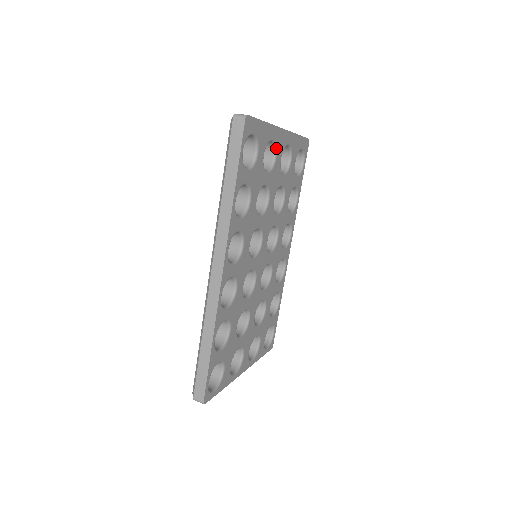
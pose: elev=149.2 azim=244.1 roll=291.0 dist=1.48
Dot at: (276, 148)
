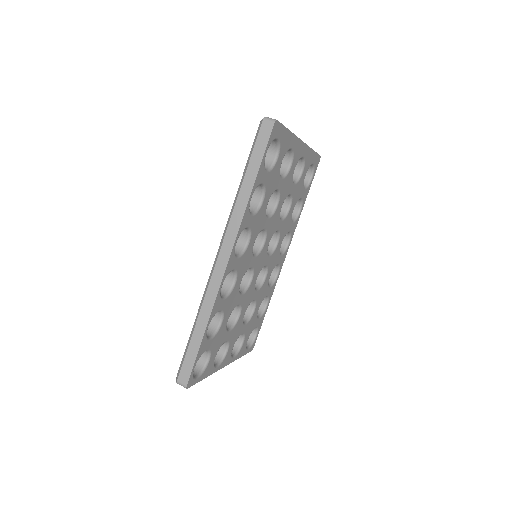
Dot at: (293, 157)
